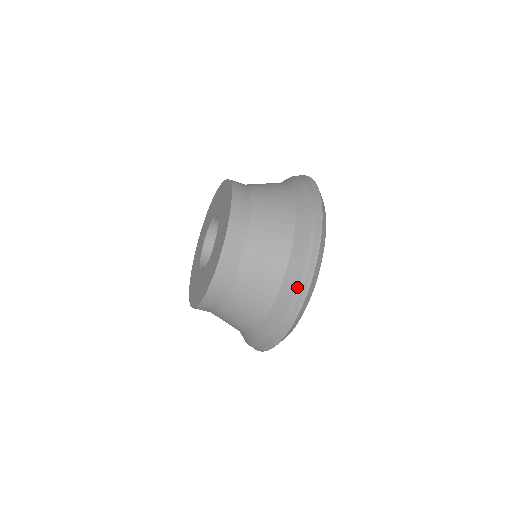
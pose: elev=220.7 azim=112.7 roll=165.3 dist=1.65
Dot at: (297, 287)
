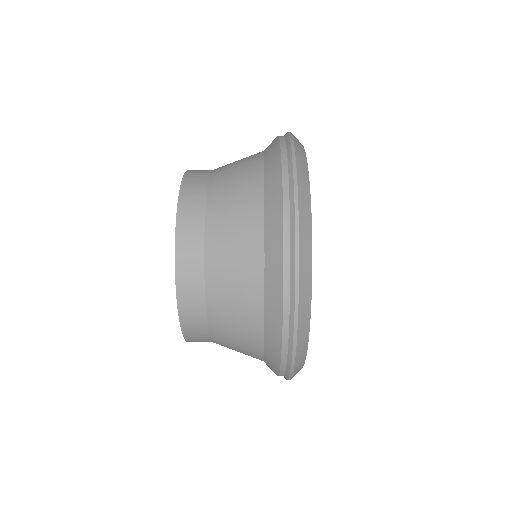
Dot at: (277, 375)
